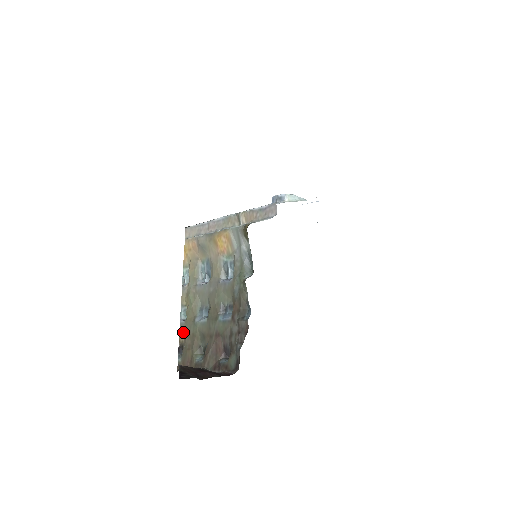
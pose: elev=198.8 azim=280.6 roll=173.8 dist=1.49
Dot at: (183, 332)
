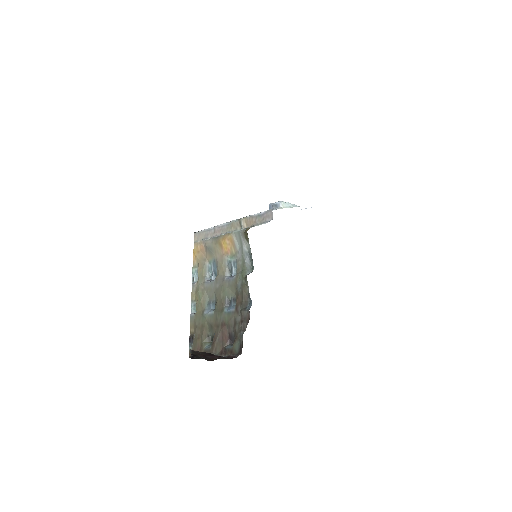
Dot at: (193, 324)
